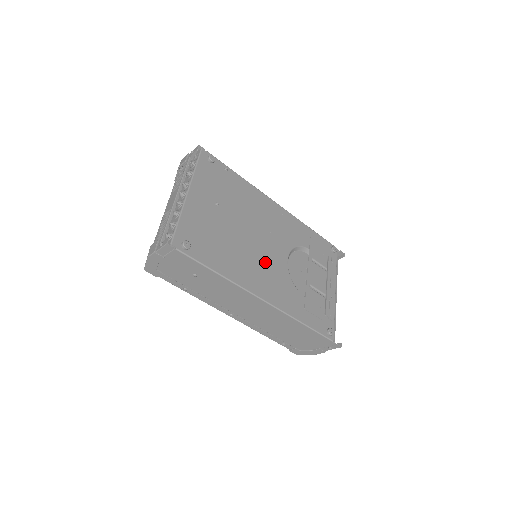
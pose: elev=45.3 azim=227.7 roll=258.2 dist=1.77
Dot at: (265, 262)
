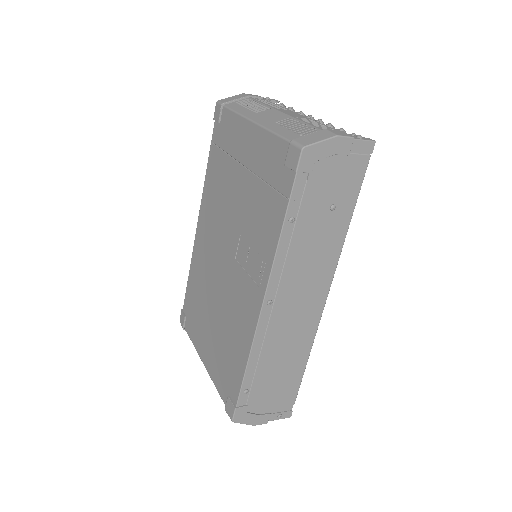
Dot at: occluded
